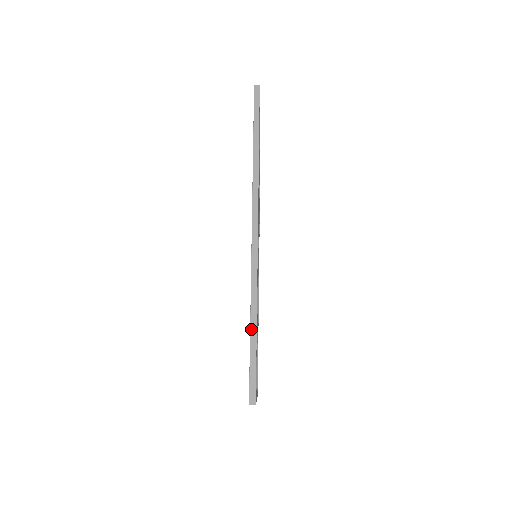
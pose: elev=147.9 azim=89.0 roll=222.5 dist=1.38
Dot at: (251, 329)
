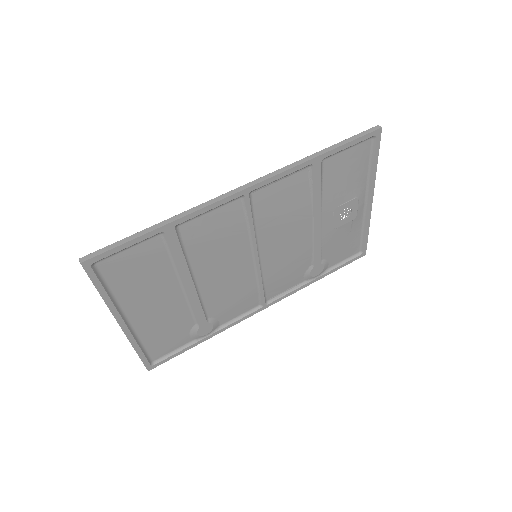
Dot at: (149, 228)
